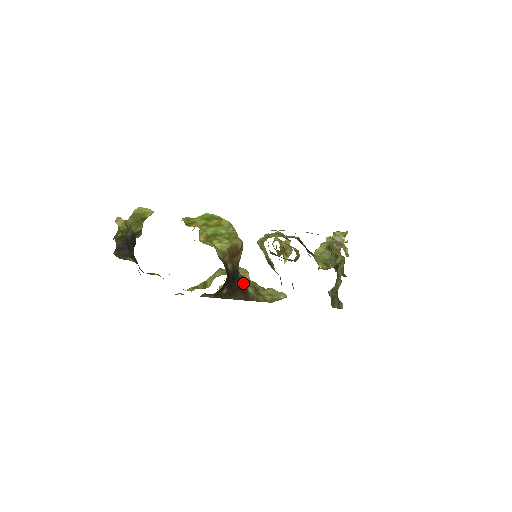
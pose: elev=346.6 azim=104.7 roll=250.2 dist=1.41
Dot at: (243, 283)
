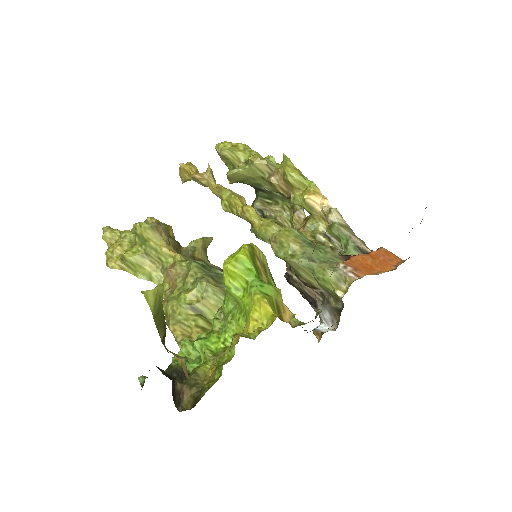
Dot at: occluded
